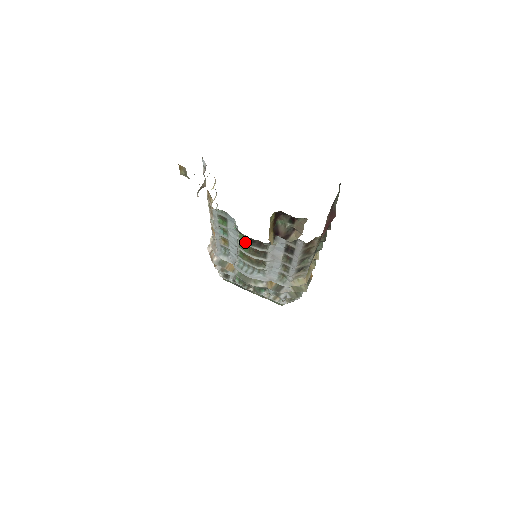
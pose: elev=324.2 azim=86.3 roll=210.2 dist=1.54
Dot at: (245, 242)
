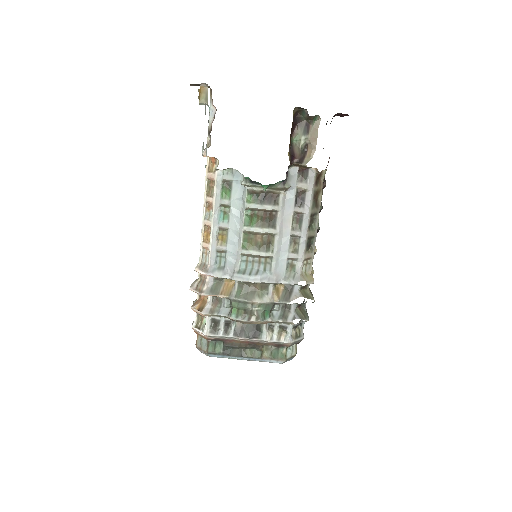
Dot at: (254, 204)
